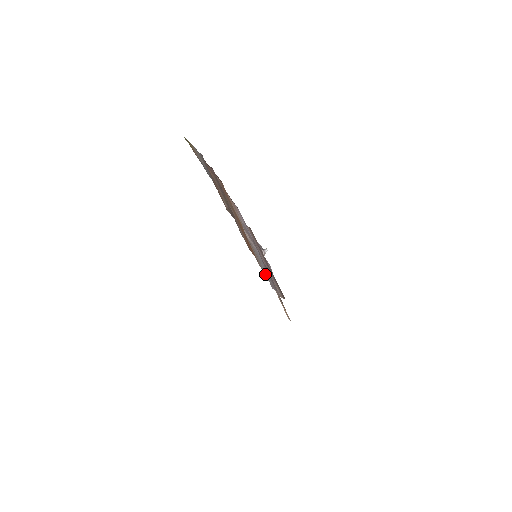
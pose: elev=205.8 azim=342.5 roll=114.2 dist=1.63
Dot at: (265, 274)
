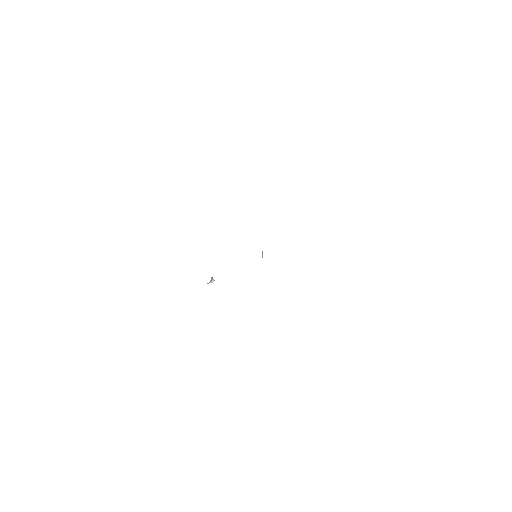
Dot at: occluded
